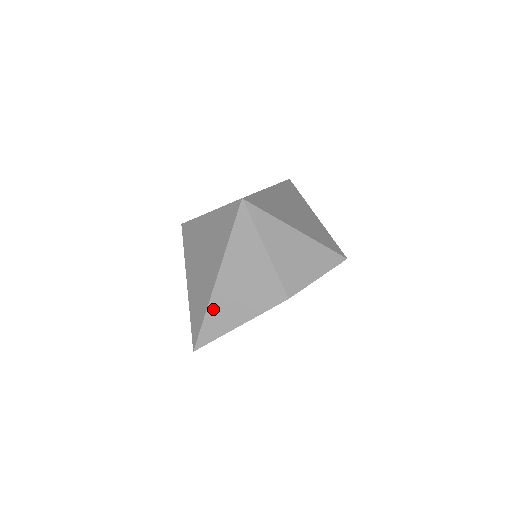
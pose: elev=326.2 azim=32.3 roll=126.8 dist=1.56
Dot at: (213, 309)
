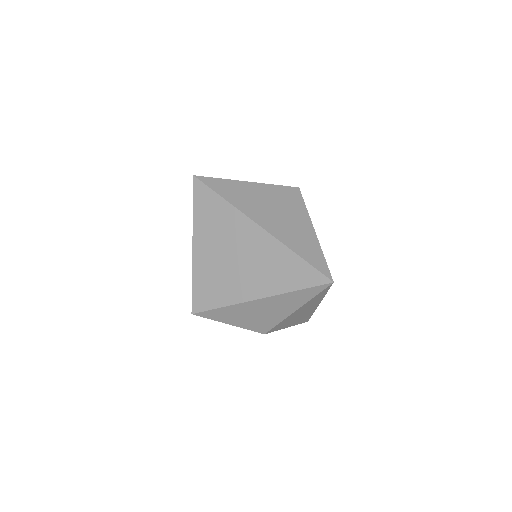
Dot at: (288, 242)
